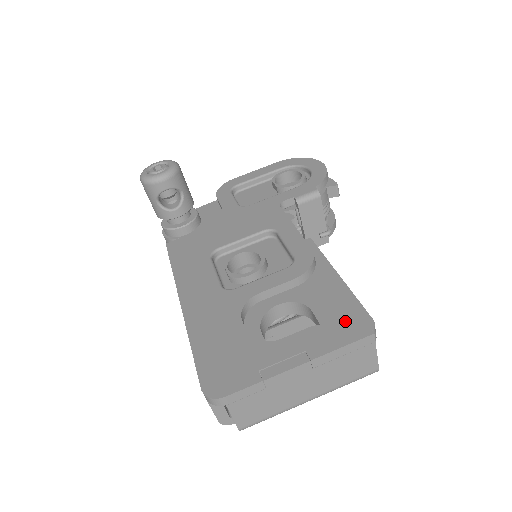
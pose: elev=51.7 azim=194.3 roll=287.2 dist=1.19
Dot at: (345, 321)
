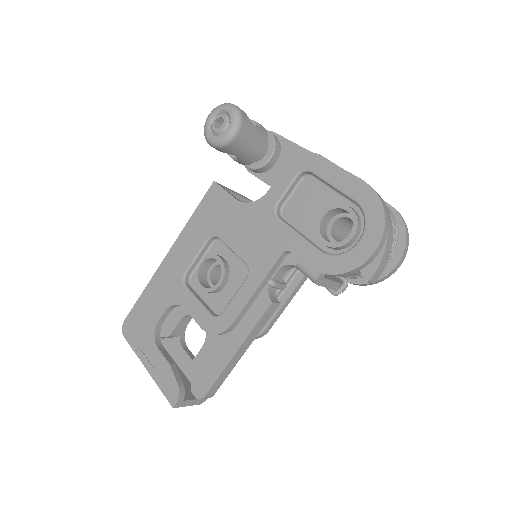
Dot at: (177, 385)
